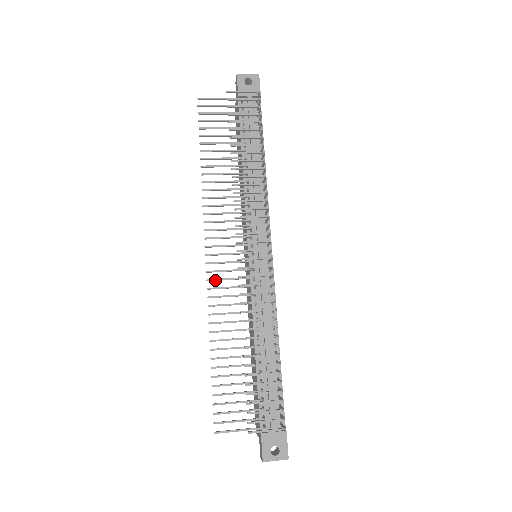
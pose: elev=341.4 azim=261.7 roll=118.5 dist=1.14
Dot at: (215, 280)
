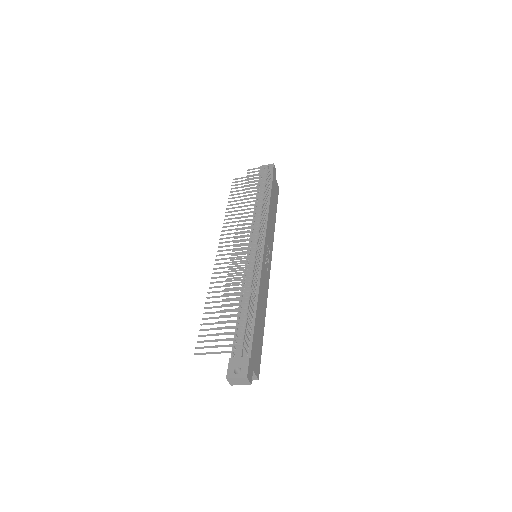
Dot at: (219, 264)
